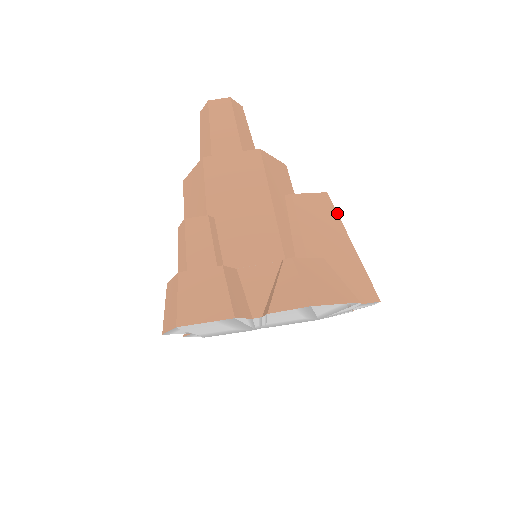
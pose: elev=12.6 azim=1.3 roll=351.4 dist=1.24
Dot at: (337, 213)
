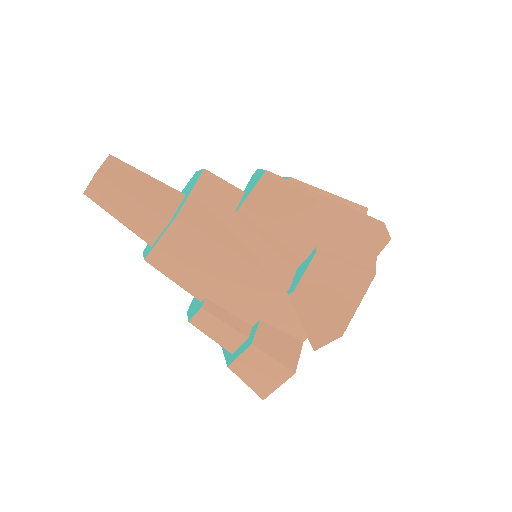
Dot at: (291, 187)
